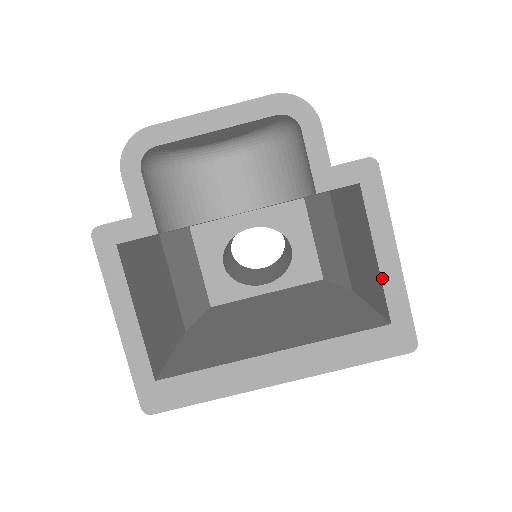
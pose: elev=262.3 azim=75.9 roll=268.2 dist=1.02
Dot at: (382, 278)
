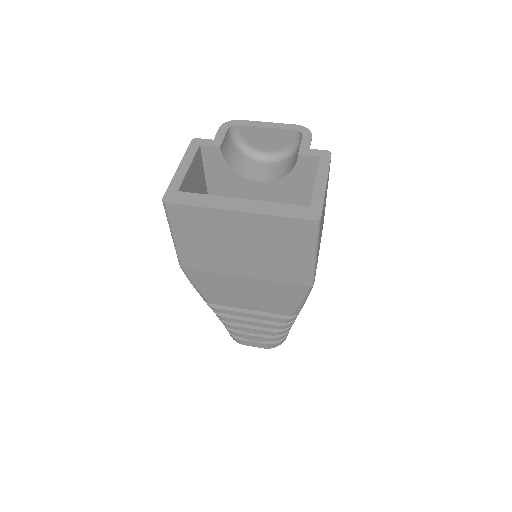
Dot at: (314, 189)
